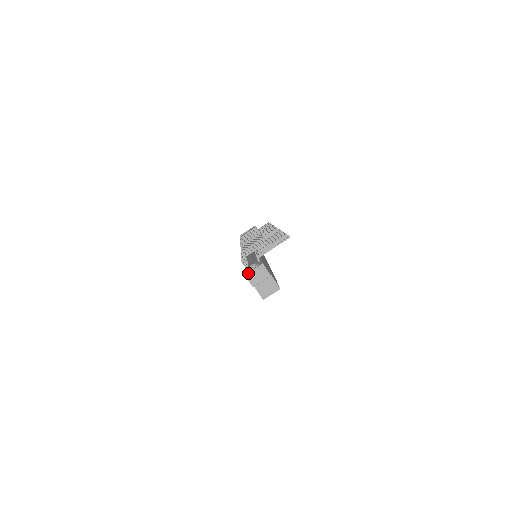
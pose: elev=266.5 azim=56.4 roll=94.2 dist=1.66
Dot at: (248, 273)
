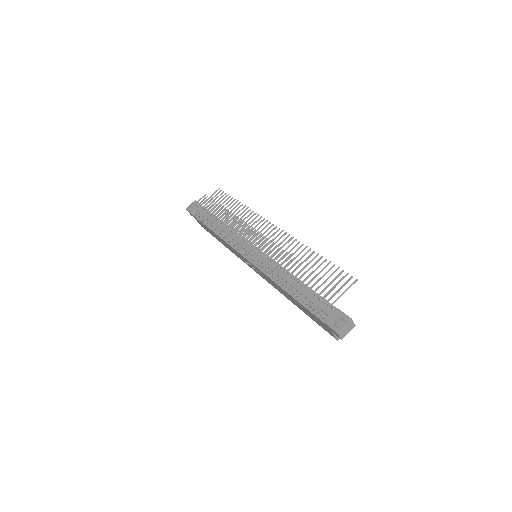
Dot at: (340, 331)
